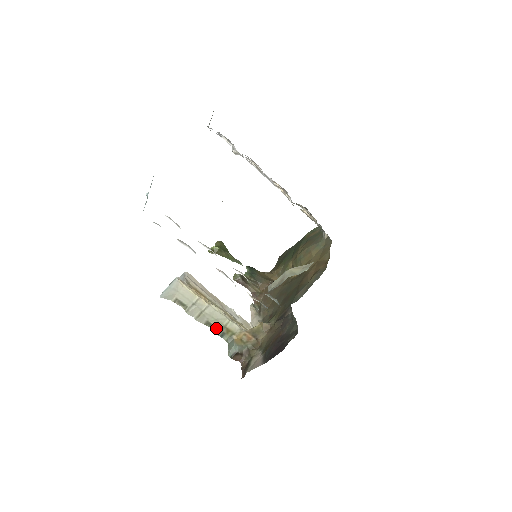
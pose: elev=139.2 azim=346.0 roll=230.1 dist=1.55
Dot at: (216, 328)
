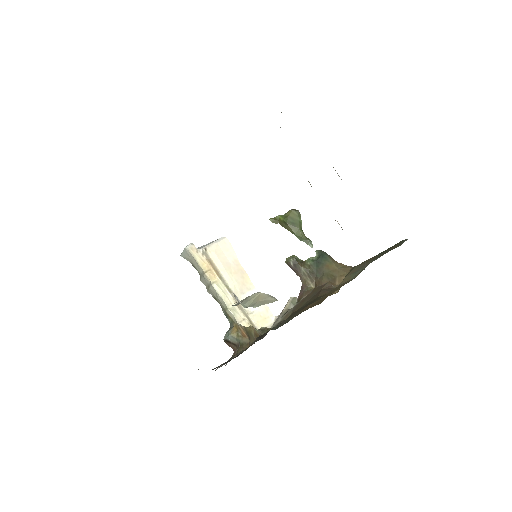
Dot at: (222, 307)
